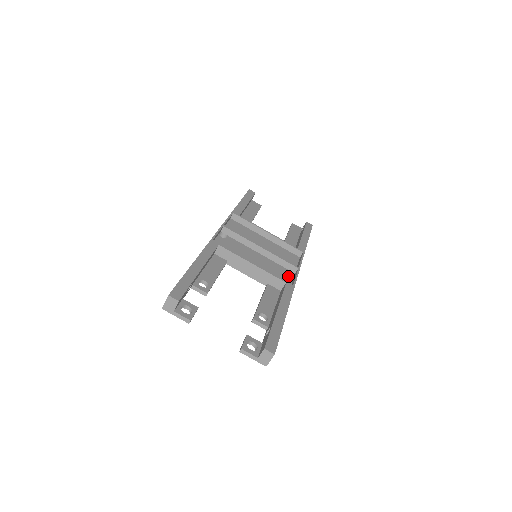
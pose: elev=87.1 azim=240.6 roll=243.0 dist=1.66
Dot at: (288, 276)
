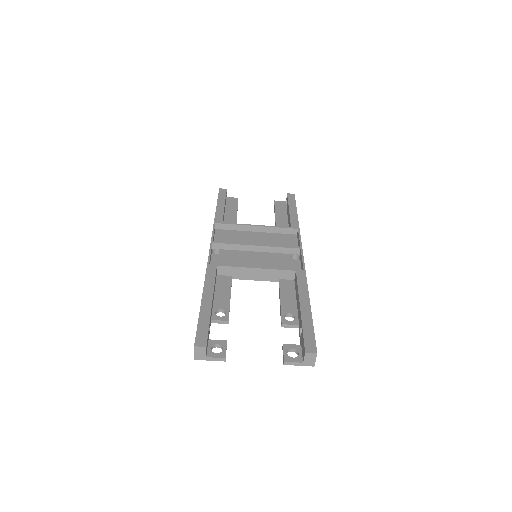
Dot at: (294, 261)
